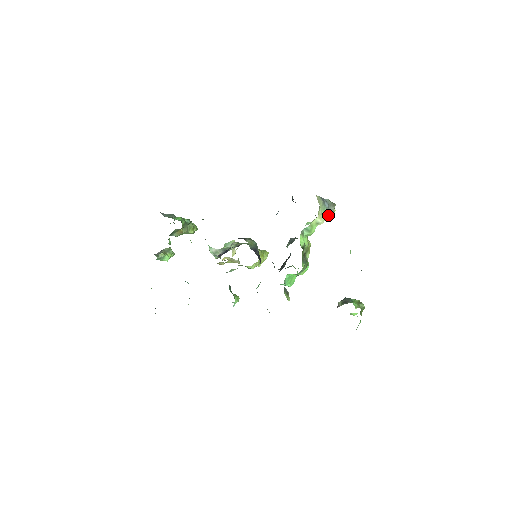
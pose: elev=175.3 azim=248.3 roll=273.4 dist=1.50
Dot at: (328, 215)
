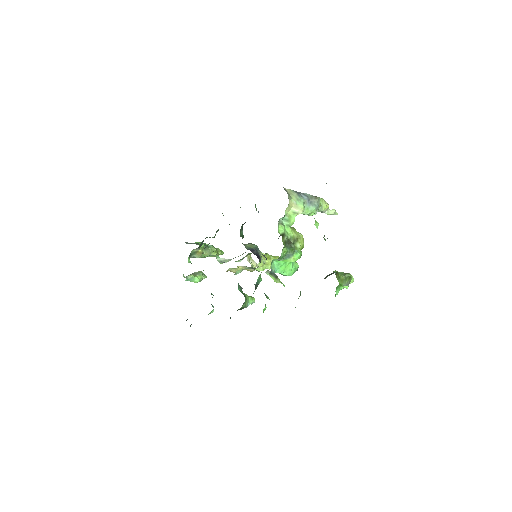
Dot at: (313, 207)
